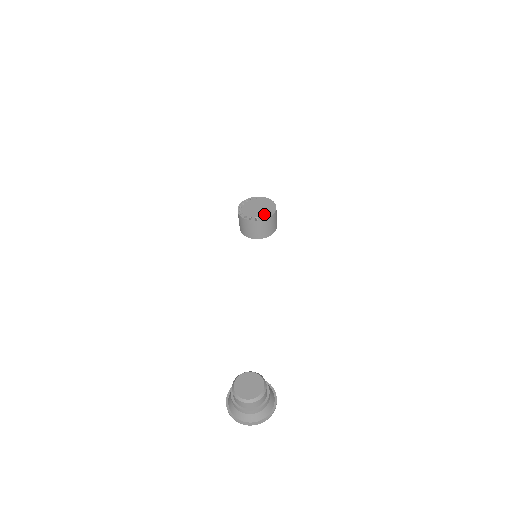
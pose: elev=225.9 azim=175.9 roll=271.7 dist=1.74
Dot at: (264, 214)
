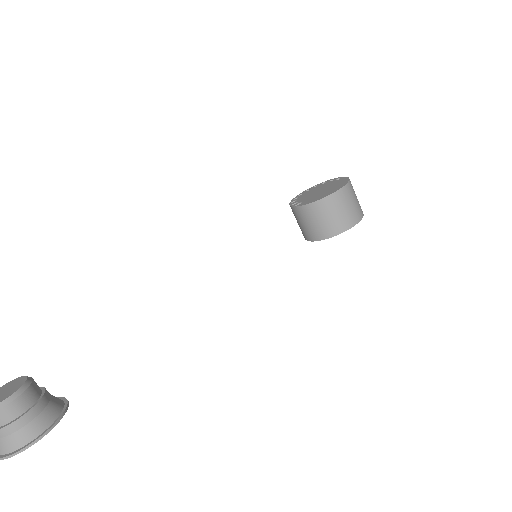
Dot at: (313, 198)
